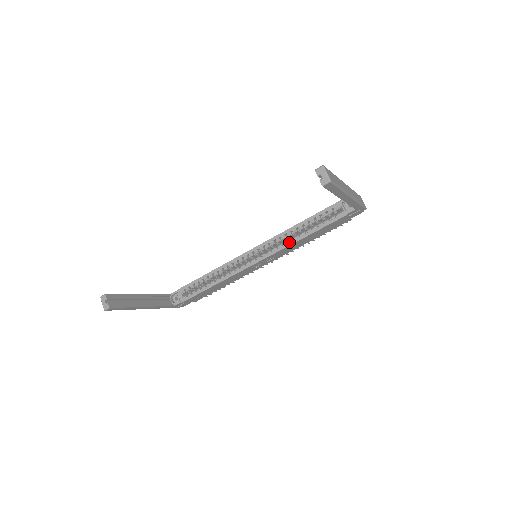
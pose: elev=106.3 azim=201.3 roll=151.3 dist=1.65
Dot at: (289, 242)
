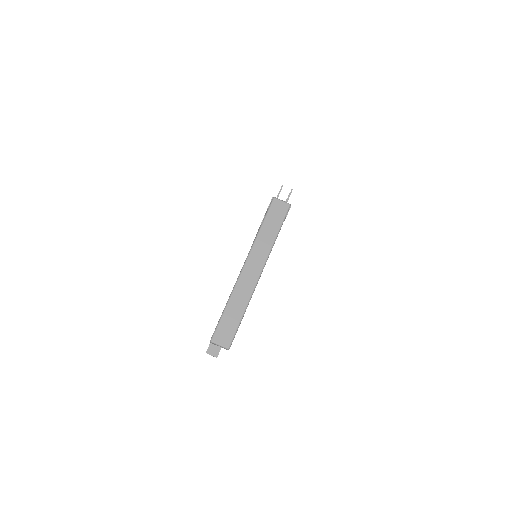
Dot at: occluded
